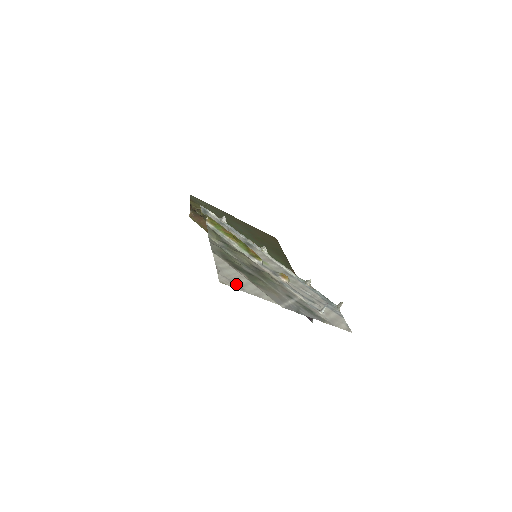
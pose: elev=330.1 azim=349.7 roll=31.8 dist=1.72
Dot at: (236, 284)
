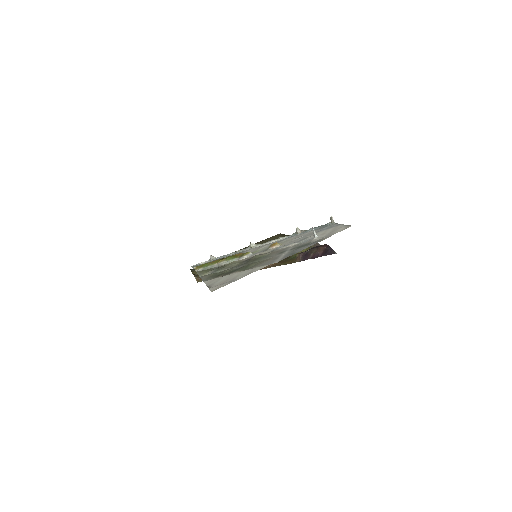
Dot at: (227, 282)
